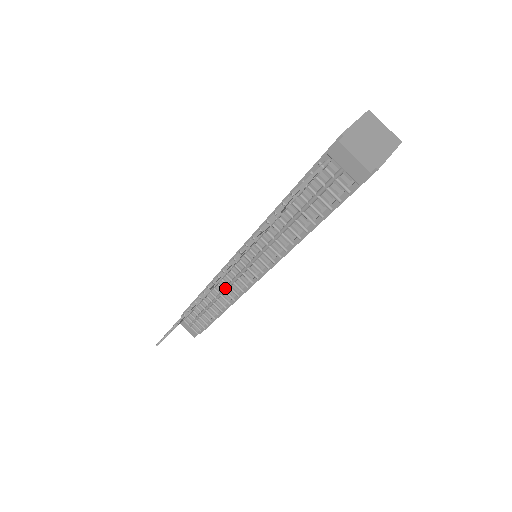
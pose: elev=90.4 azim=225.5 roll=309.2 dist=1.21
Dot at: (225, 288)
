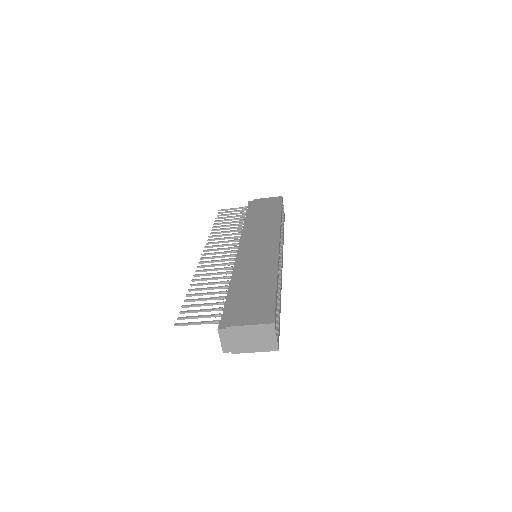
Dot at: occluded
